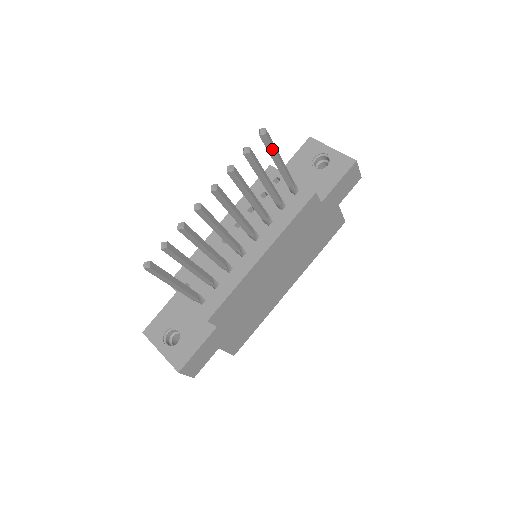
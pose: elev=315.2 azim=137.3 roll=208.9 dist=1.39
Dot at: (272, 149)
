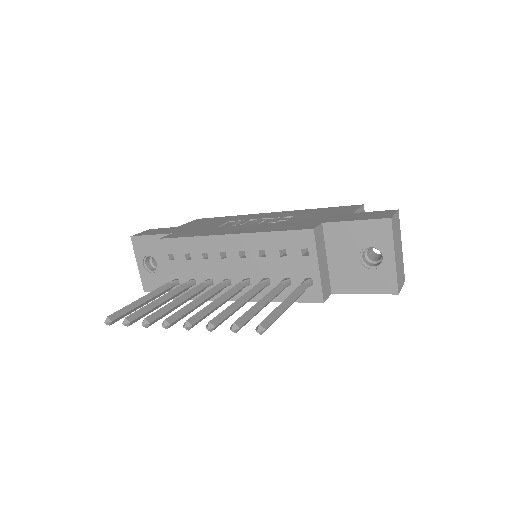
Dot at: occluded
